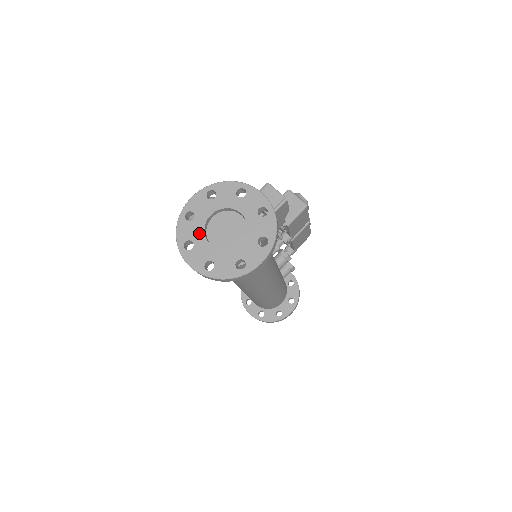
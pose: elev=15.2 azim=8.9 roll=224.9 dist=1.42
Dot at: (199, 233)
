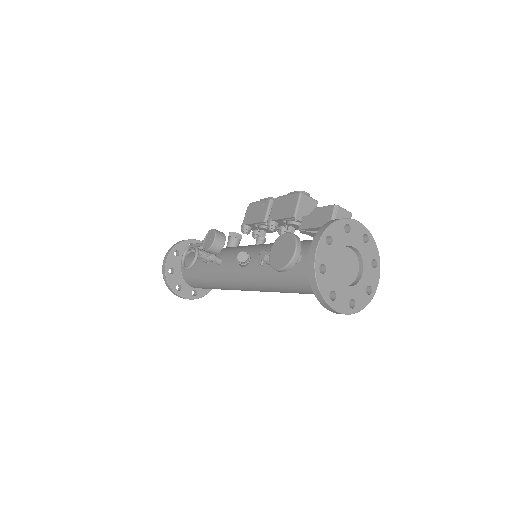
Dot at: (335, 281)
